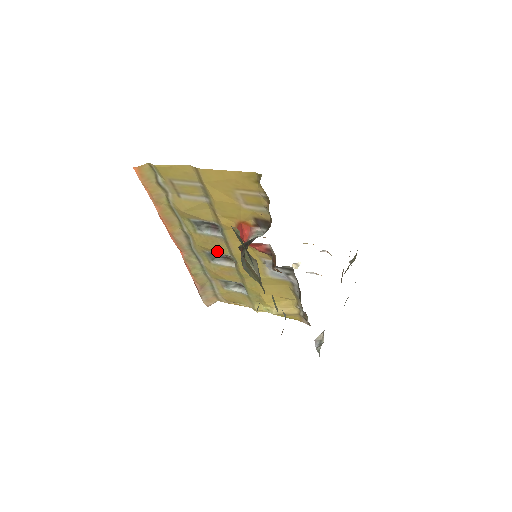
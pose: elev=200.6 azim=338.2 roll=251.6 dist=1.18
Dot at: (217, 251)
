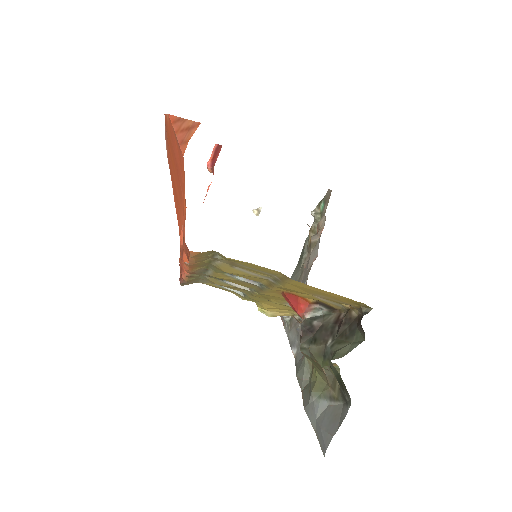
Dot at: (239, 284)
